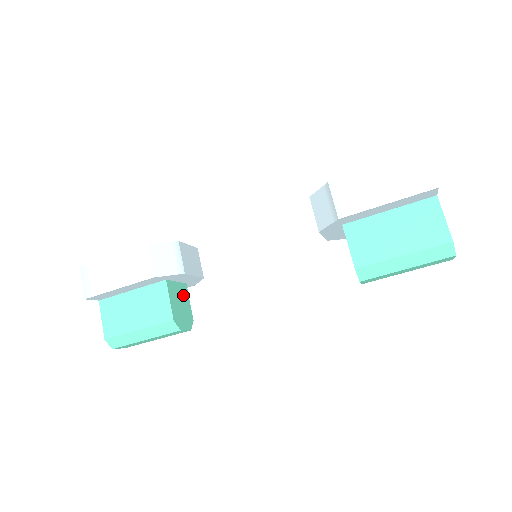
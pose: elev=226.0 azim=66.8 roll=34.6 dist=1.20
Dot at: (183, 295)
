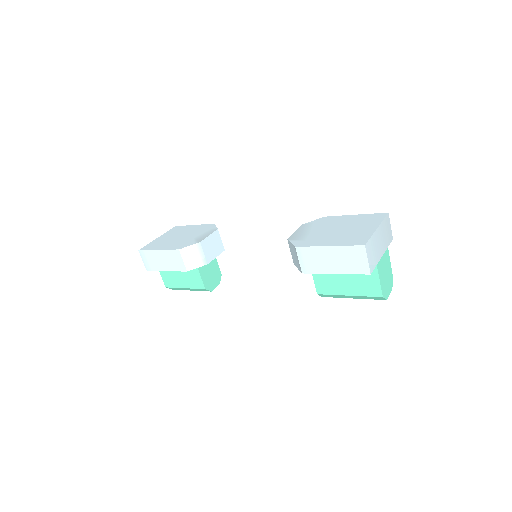
Dot at: (211, 263)
